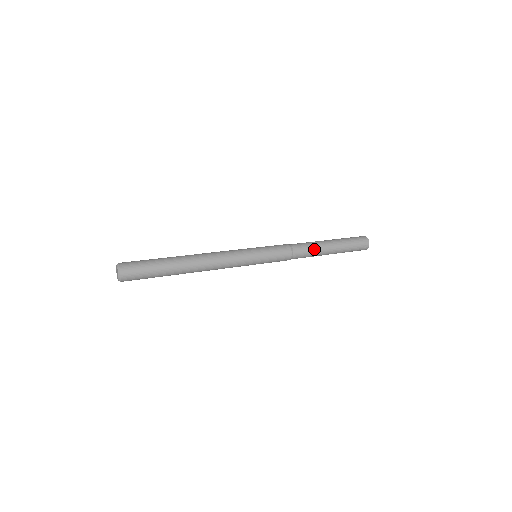
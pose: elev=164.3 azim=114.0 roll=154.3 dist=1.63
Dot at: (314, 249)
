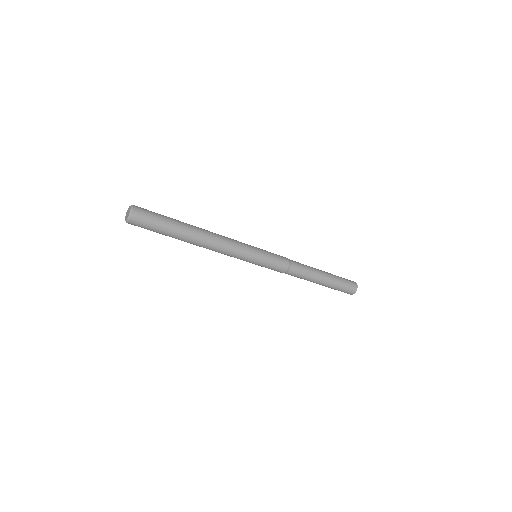
Dot at: (309, 273)
